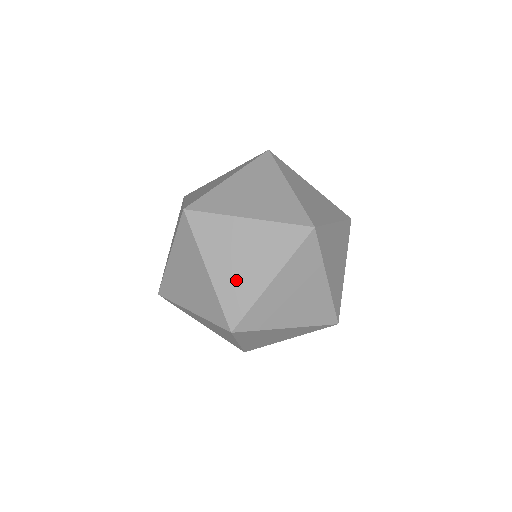
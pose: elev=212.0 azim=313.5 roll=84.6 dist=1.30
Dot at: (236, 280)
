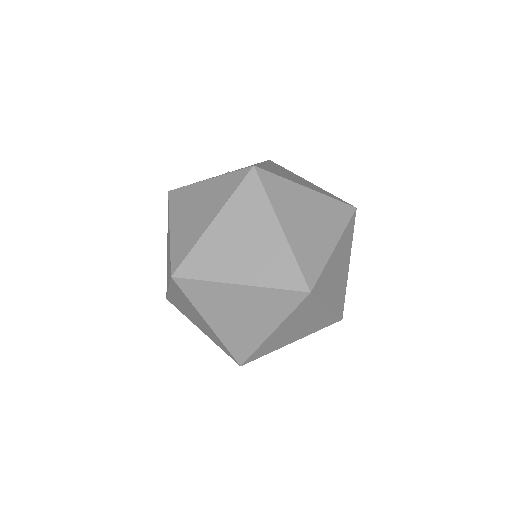
Dot at: (237, 332)
